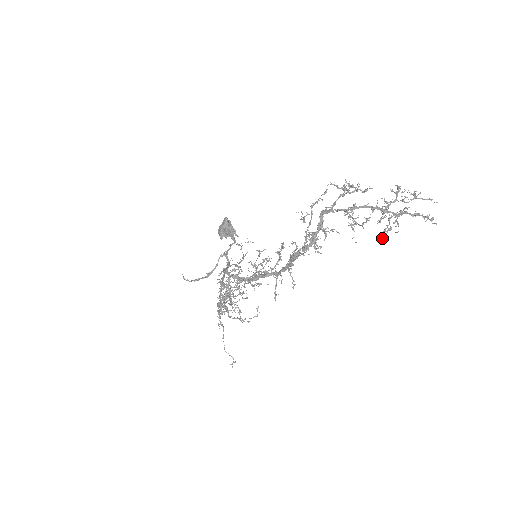
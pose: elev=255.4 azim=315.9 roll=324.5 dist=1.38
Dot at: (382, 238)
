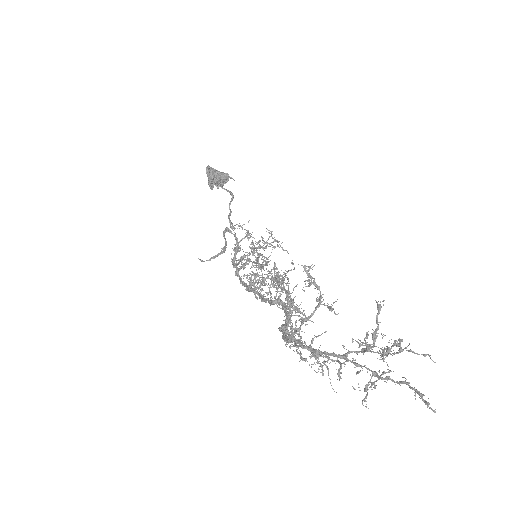
Dot at: occluded
